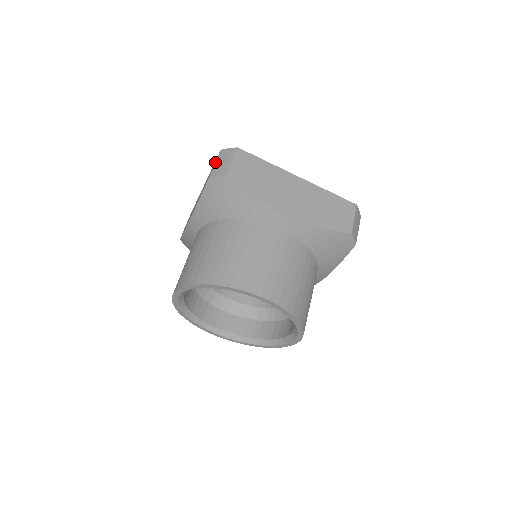
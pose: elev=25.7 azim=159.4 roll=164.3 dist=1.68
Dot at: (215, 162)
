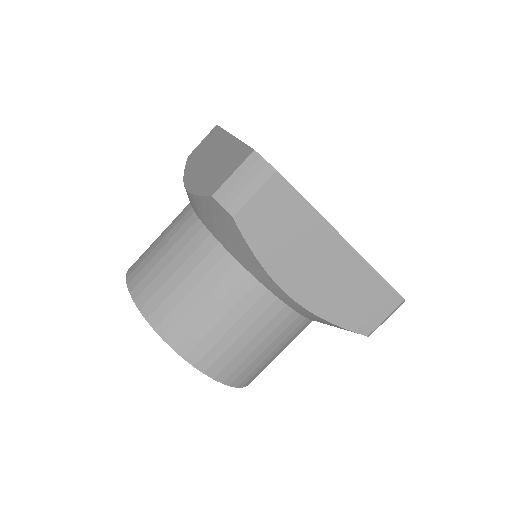
Dot at: (234, 171)
